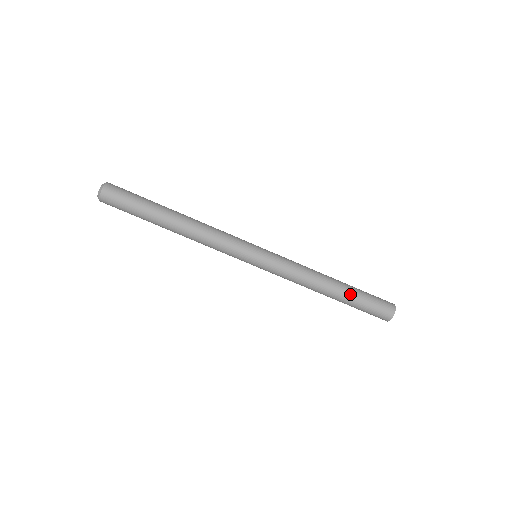
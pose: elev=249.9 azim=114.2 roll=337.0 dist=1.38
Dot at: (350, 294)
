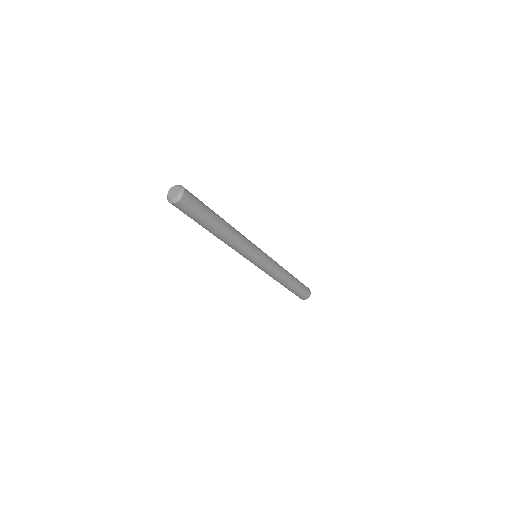
Dot at: (295, 287)
